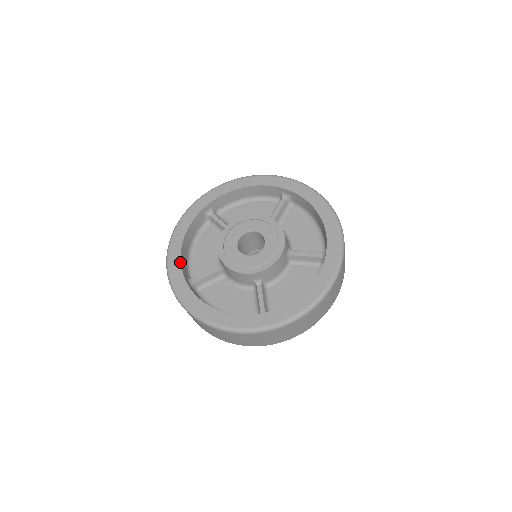
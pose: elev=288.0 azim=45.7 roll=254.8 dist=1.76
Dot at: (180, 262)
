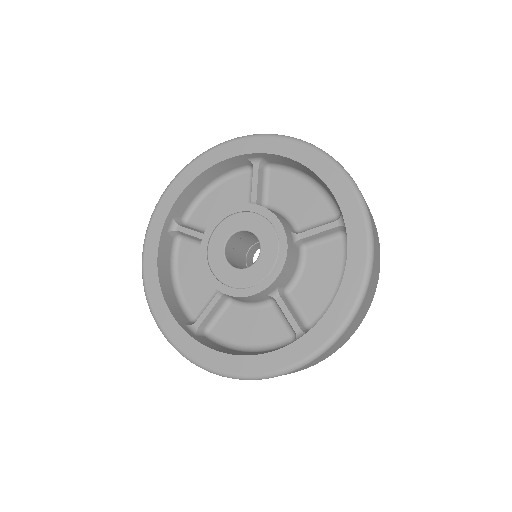
Dot at: (168, 311)
